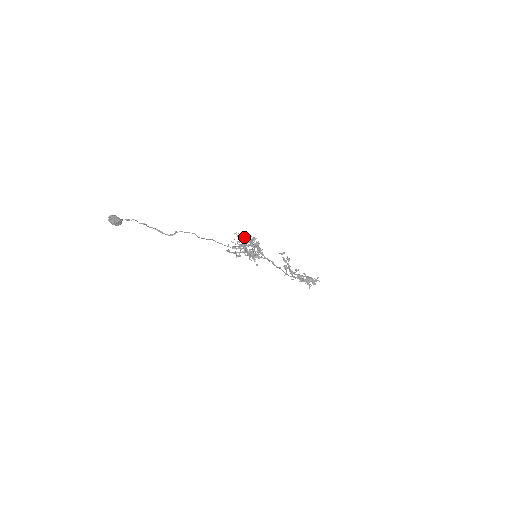
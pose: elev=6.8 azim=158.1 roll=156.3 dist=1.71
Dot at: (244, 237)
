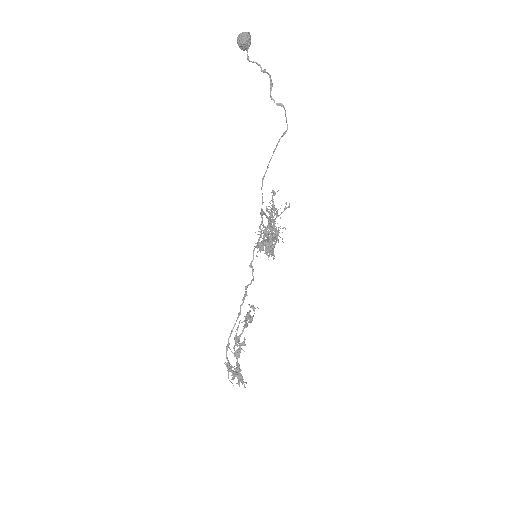
Dot at: occluded
